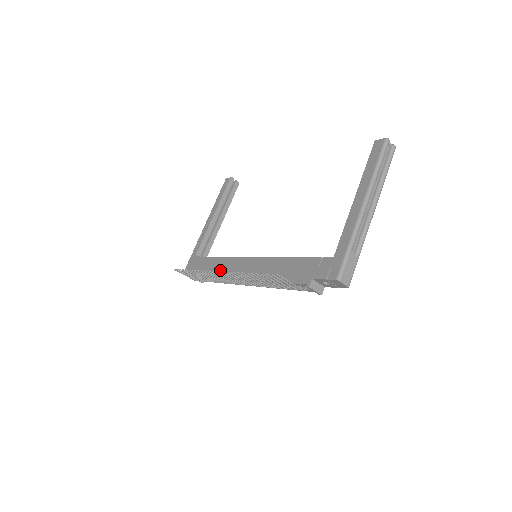
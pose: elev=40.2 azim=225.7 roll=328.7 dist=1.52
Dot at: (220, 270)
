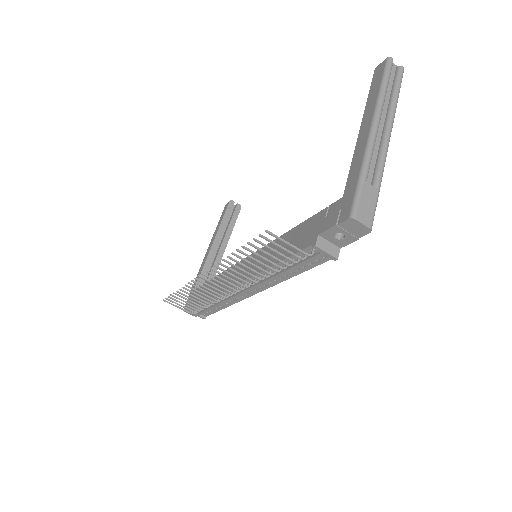
Dot at: (217, 288)
